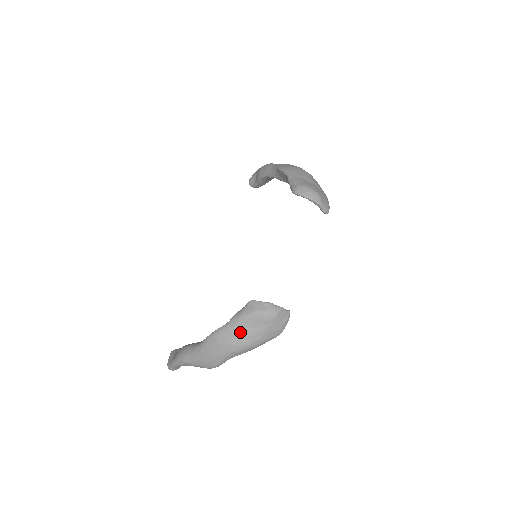
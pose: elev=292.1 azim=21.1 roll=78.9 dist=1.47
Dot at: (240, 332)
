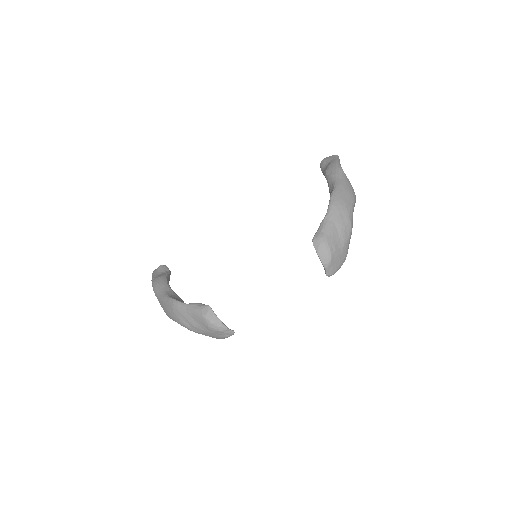
Dot at: (189, 319)
